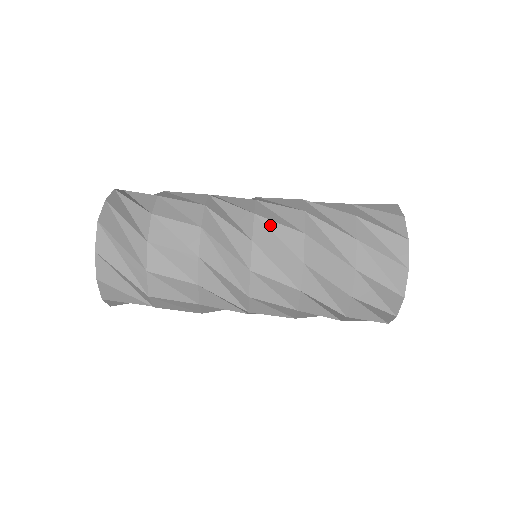
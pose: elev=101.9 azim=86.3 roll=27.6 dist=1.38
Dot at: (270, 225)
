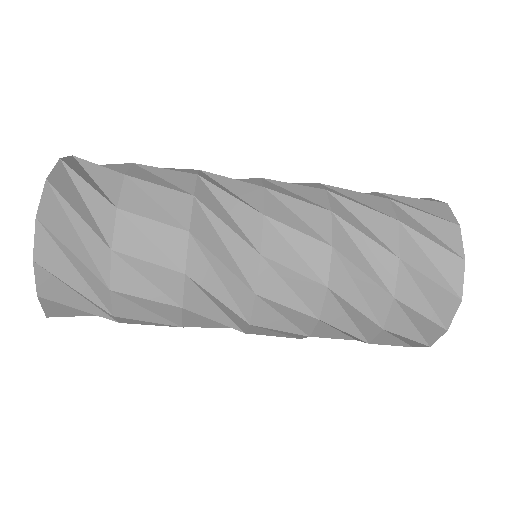
Dot at: (269, 330)
